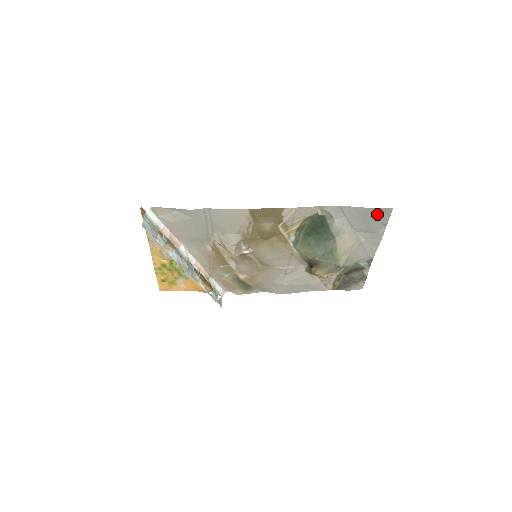
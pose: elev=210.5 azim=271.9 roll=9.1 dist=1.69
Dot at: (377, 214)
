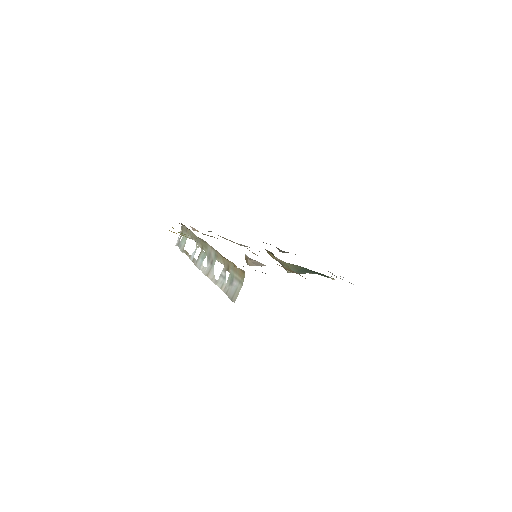
Dot at: occluded
